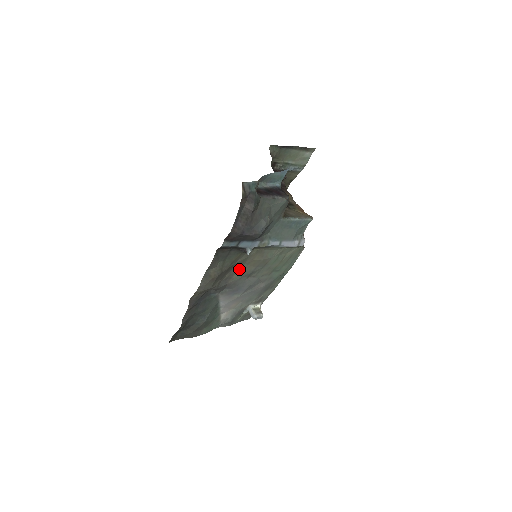
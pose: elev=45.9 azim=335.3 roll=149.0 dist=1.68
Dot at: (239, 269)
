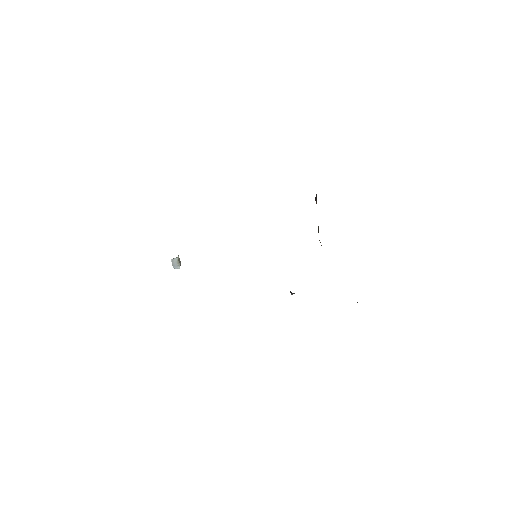
Dot at: occluded
